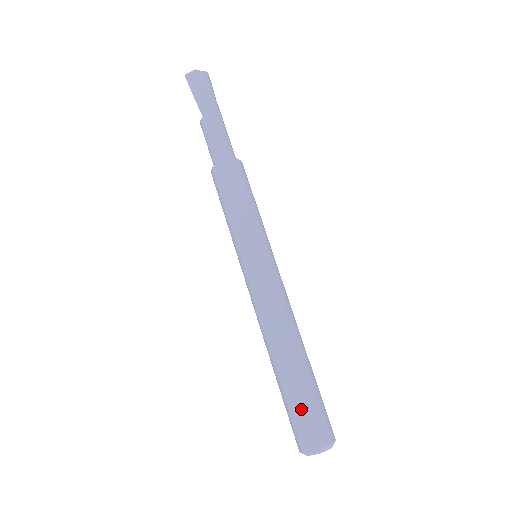
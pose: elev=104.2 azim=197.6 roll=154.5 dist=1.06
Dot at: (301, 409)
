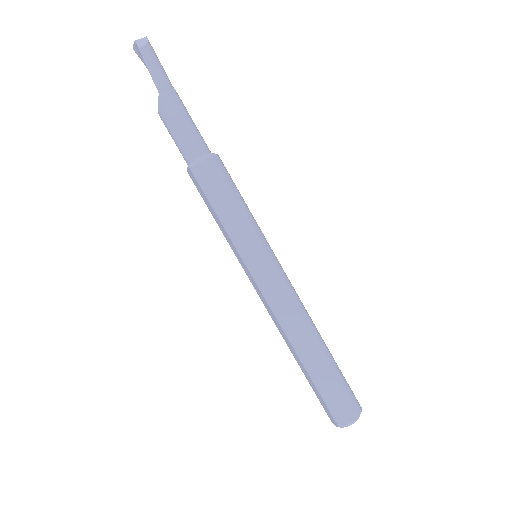
Dot at: (318, 395)
